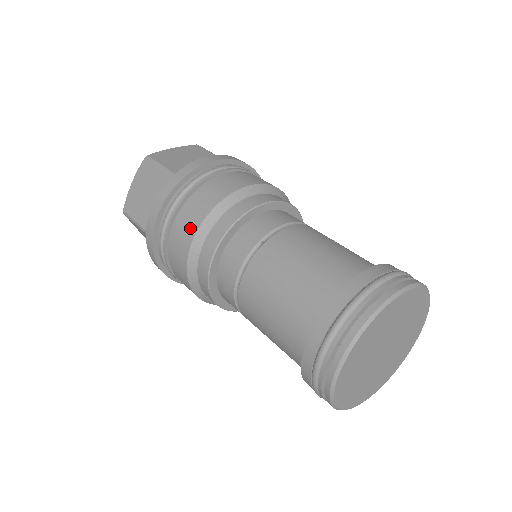
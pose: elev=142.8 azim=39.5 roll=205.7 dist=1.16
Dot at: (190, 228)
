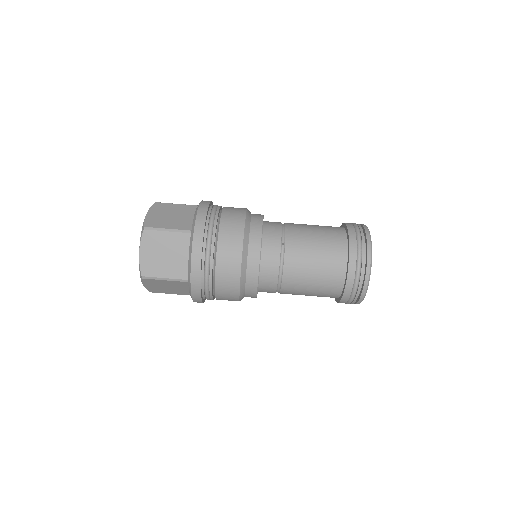
Dot at: (235, 259)
